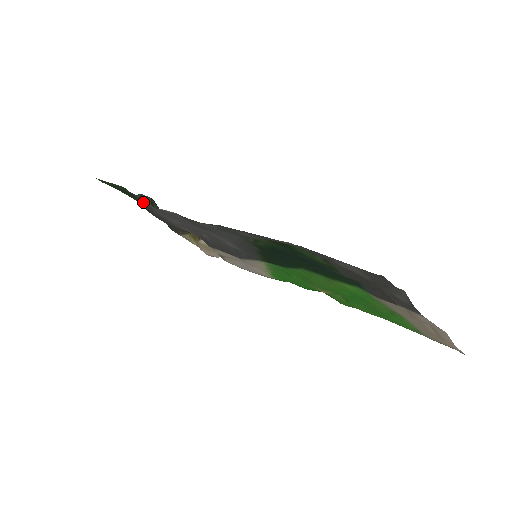
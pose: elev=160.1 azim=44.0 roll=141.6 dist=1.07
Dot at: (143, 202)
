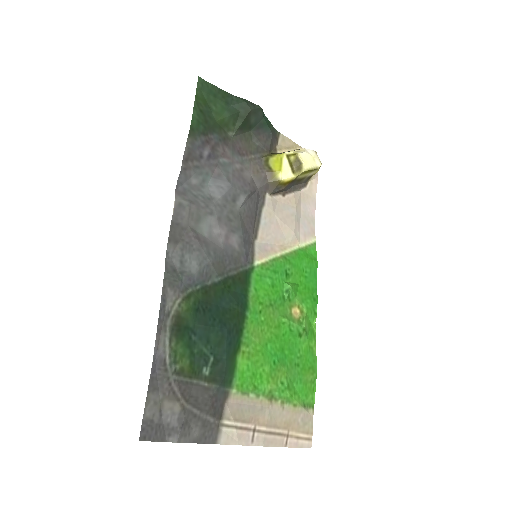
Dot at: (209, 141)
